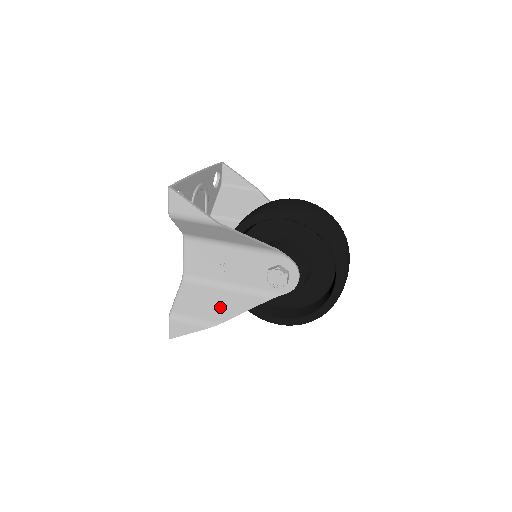
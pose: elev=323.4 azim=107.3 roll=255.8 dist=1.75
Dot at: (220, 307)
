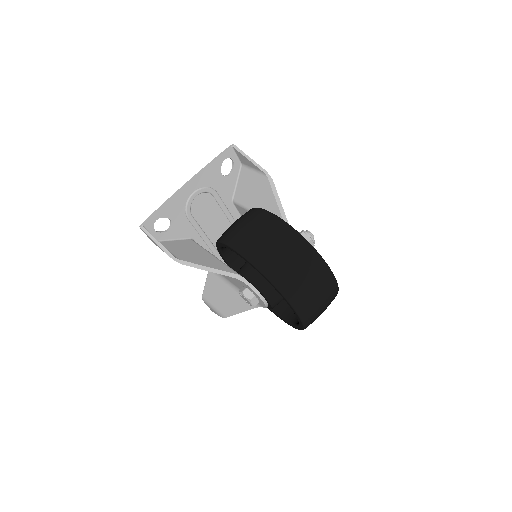
Dot at: (227, 302)
